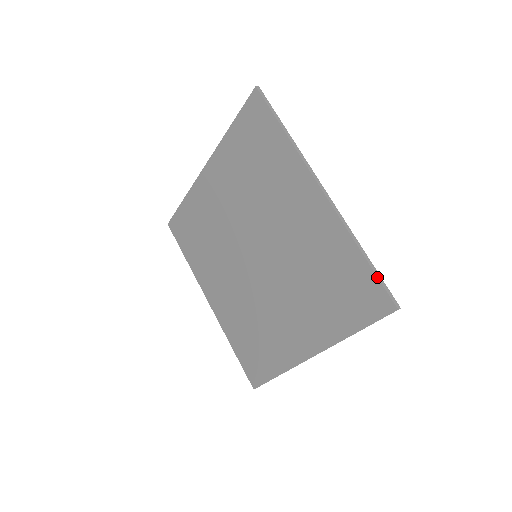
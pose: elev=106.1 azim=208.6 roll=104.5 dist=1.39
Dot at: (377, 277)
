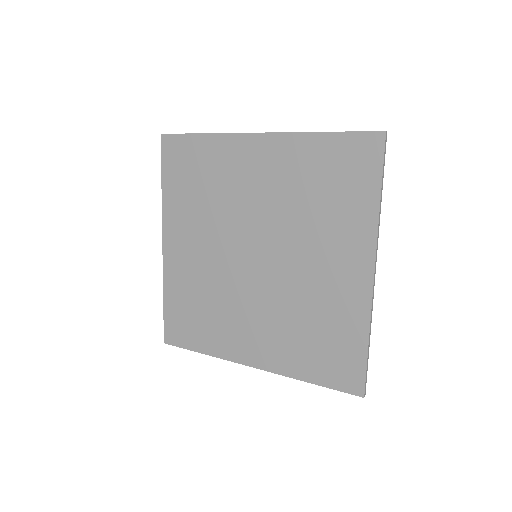
Dot at: (349, 132)
